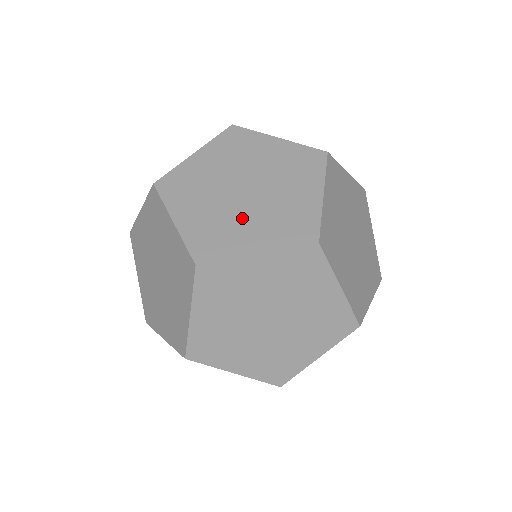
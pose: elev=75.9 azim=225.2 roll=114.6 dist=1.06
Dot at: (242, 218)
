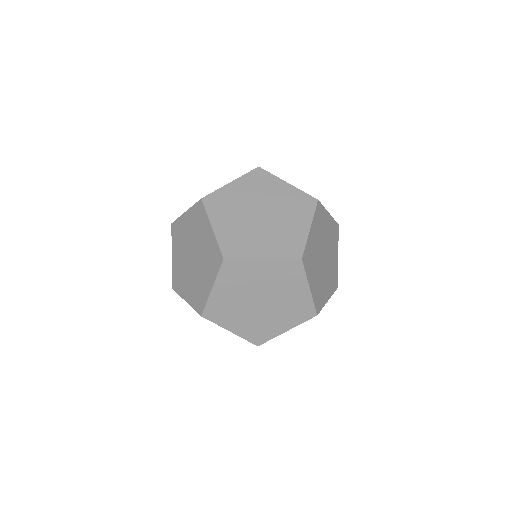
Dot at: (325, 279)
